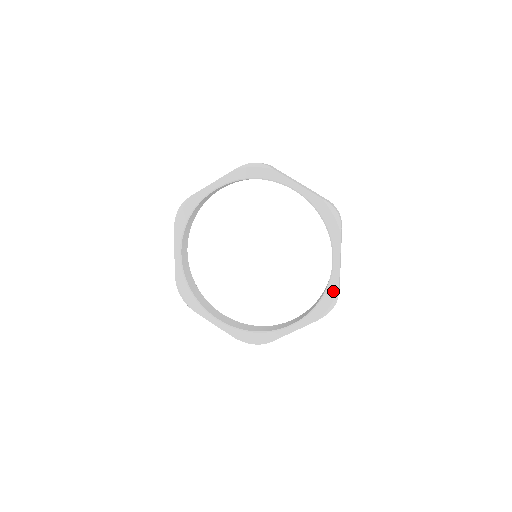
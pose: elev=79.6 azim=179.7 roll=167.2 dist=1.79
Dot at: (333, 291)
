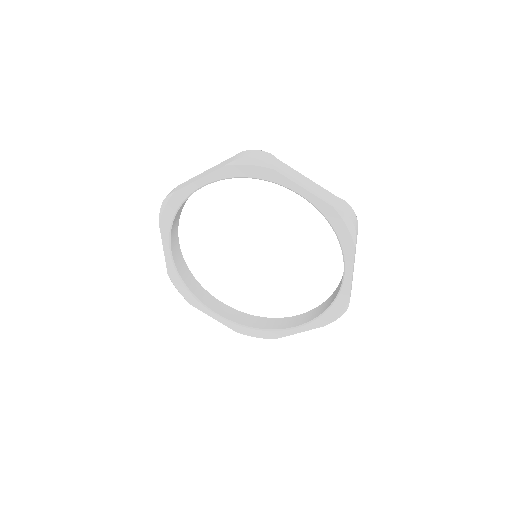
Dot at: (332, 214)
